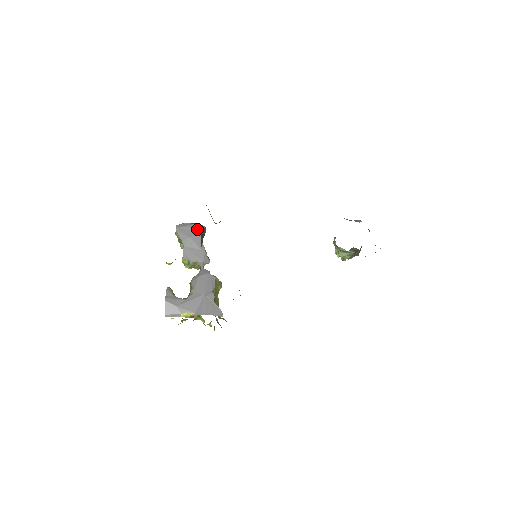
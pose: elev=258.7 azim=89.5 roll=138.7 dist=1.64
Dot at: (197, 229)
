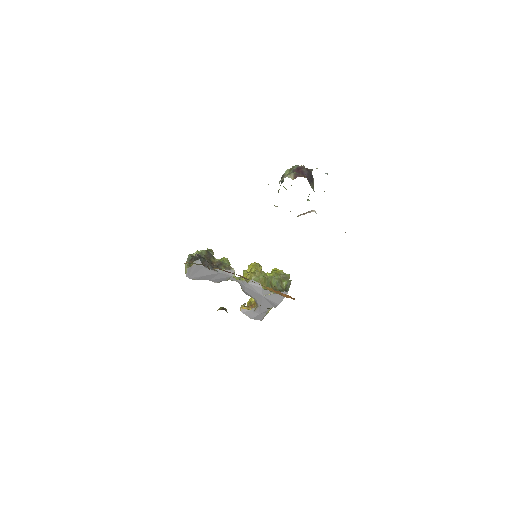
Dot at: (199, 267)
